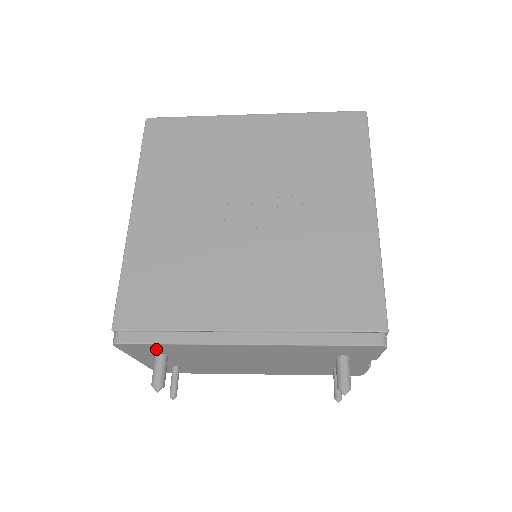
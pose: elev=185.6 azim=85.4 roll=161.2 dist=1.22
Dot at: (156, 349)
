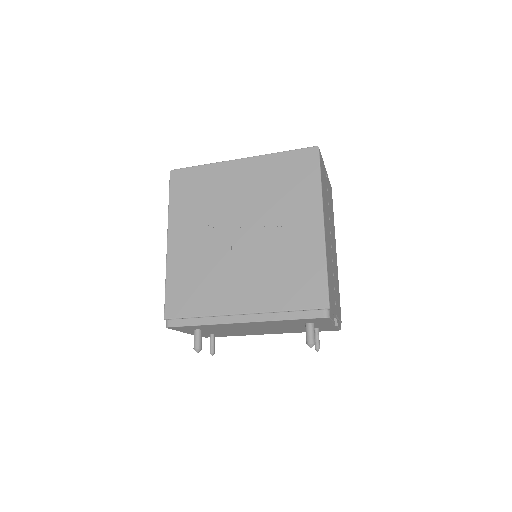
Dot at: (192, 328)
